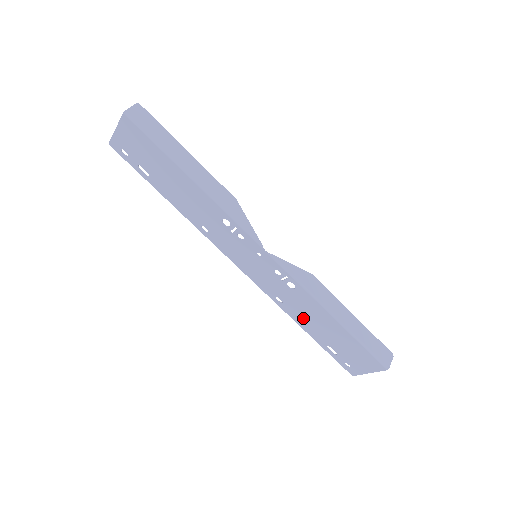
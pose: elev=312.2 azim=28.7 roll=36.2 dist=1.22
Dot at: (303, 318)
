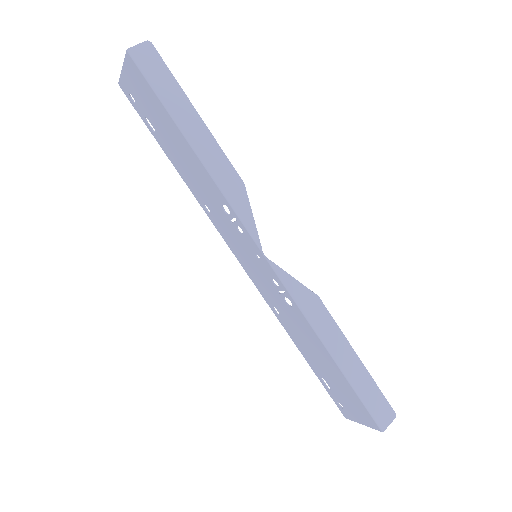
Dot at: (299, 339)
